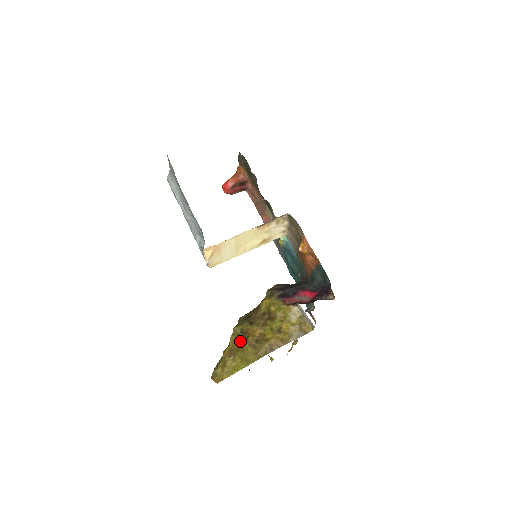
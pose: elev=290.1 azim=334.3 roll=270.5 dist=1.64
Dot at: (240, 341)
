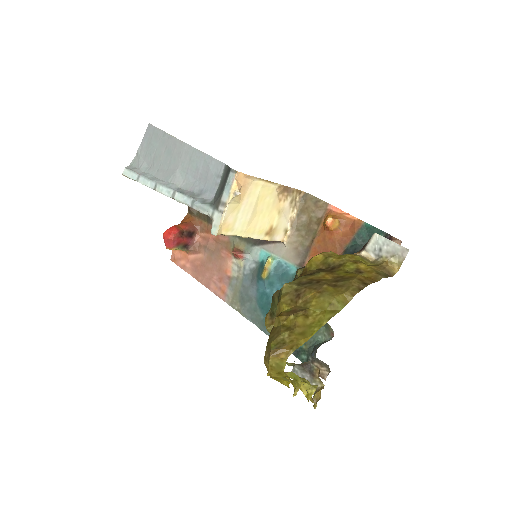
Dot at: (307, 290)
